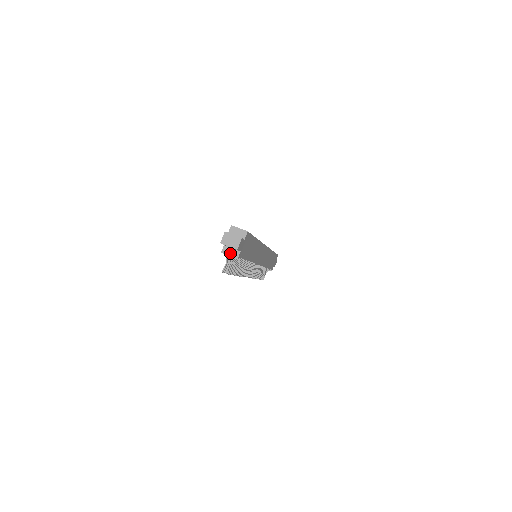
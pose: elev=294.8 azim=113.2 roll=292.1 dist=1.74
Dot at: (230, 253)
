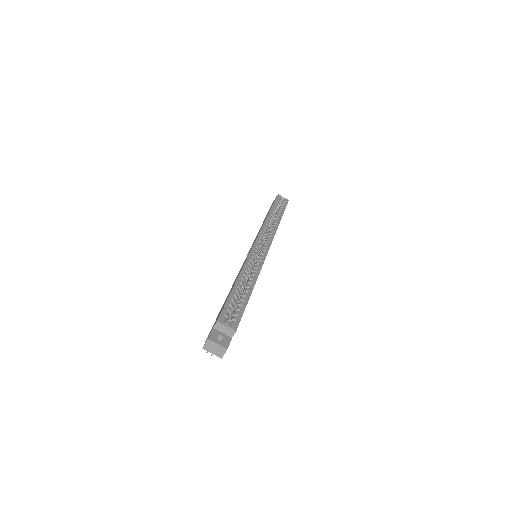
Dot at: occluded
